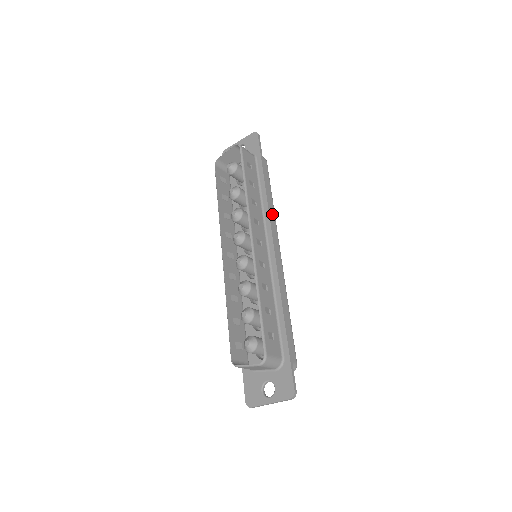
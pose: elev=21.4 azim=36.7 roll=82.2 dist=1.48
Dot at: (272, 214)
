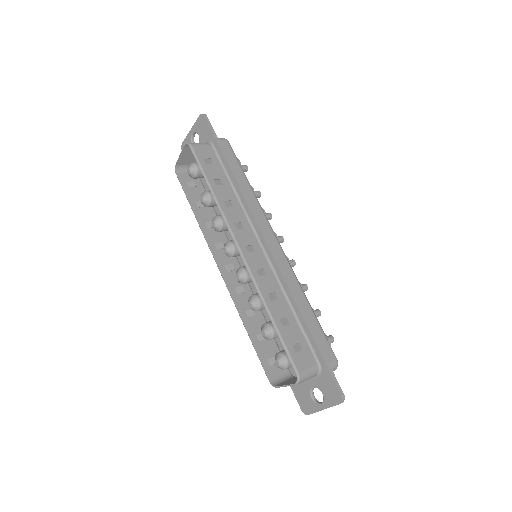
Dot at: (254, 203)
